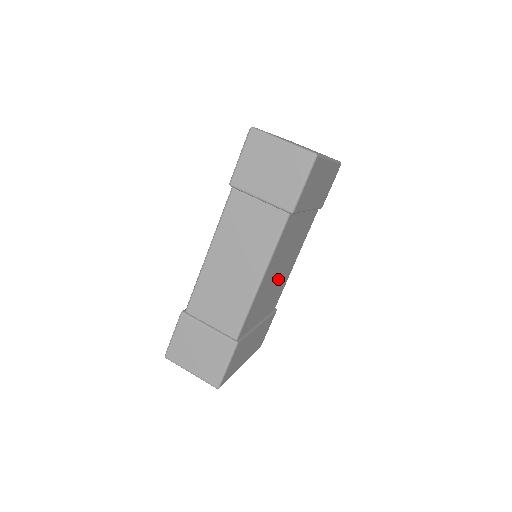
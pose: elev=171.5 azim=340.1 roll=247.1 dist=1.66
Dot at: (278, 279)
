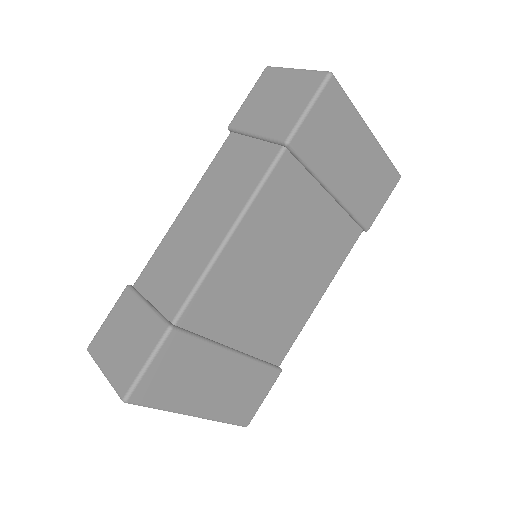
Dot at: (277, 291)
